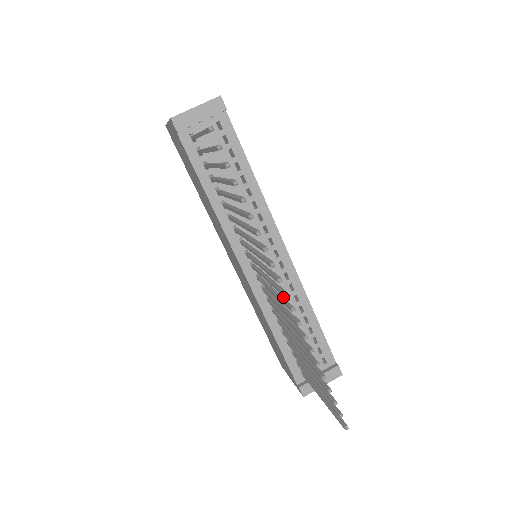
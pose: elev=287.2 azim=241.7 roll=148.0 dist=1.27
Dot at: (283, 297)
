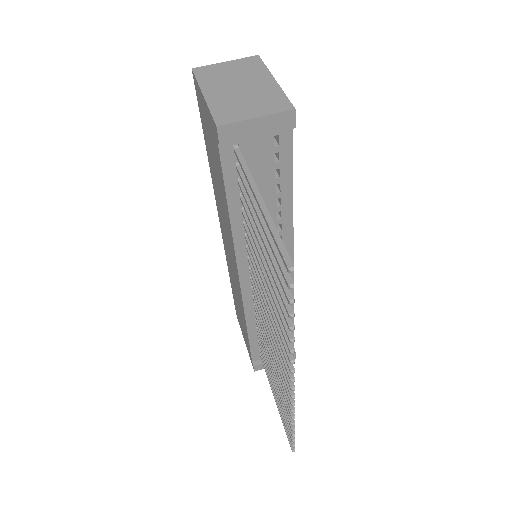
Dot at: occluded
